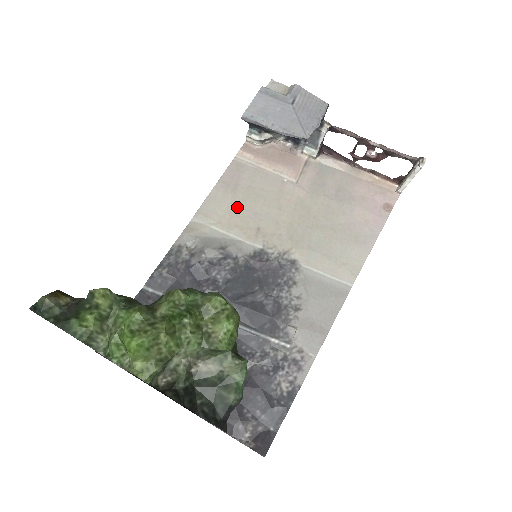
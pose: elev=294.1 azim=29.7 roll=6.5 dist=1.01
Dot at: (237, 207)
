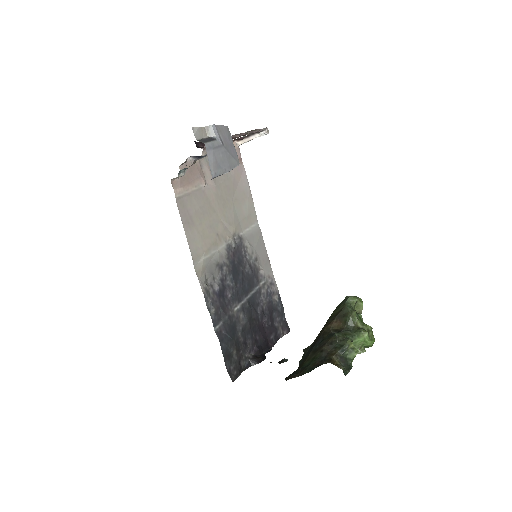
Dot at: (202, 232)
